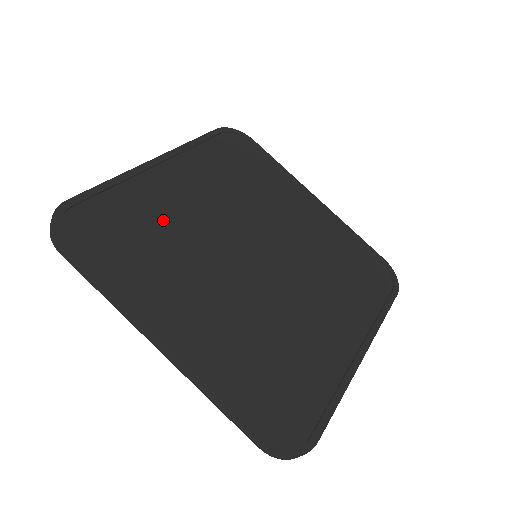
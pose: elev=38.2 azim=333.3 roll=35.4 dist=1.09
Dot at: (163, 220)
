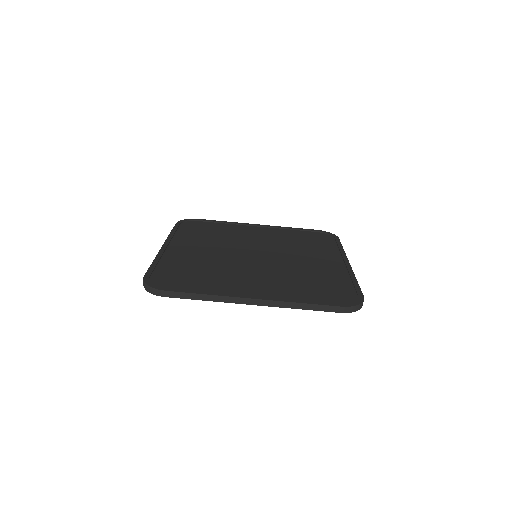
Dot at: (197, 263)
